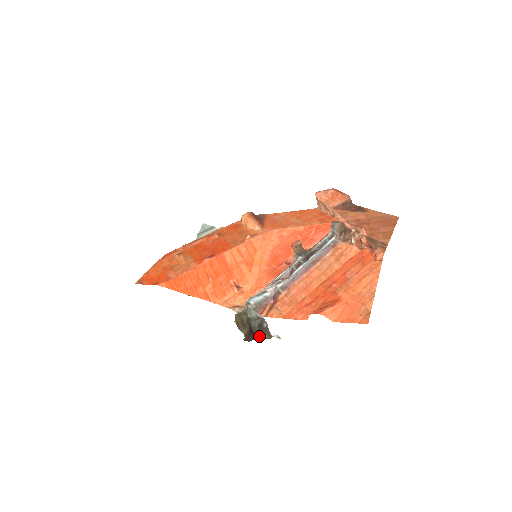
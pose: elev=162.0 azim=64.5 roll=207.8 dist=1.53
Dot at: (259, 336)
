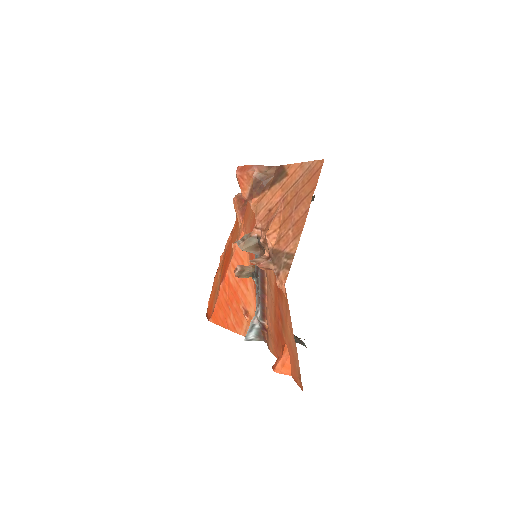
Dot at: (300, 343)
